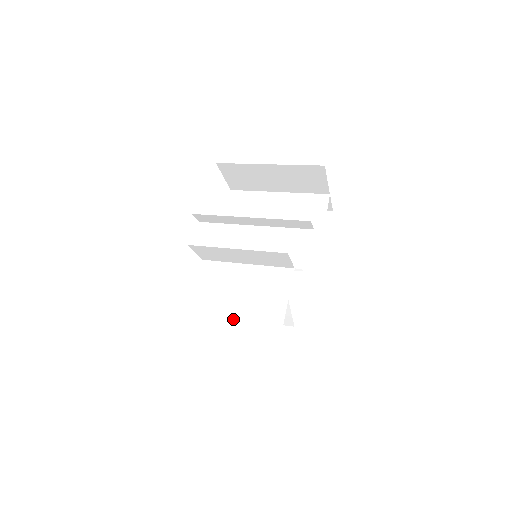
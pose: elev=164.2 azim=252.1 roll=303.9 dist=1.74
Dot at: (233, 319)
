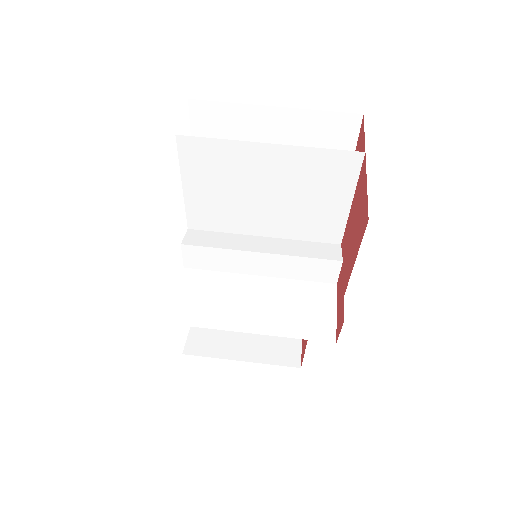
Dot at: occluded
